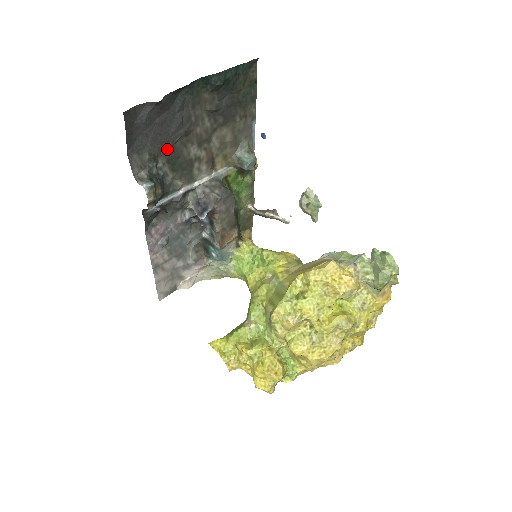
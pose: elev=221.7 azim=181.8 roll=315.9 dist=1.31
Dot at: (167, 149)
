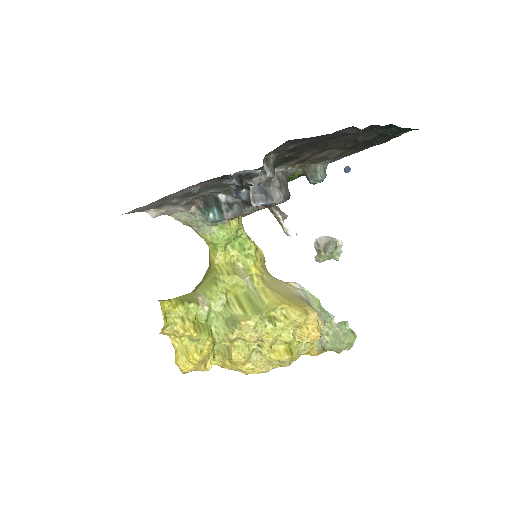
Dot at: (305, 148)
